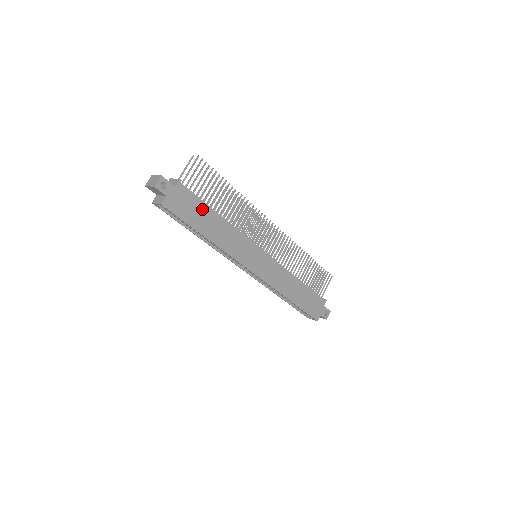
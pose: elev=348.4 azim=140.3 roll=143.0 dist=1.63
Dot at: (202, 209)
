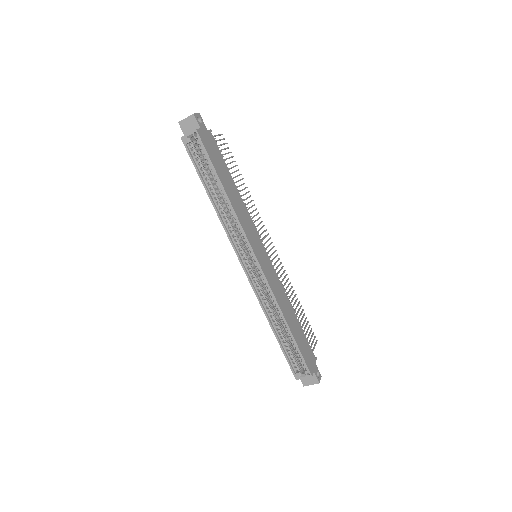
Dot at: (223, 166)
